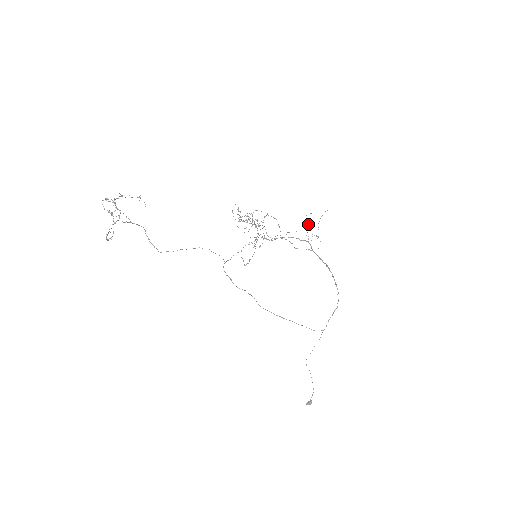
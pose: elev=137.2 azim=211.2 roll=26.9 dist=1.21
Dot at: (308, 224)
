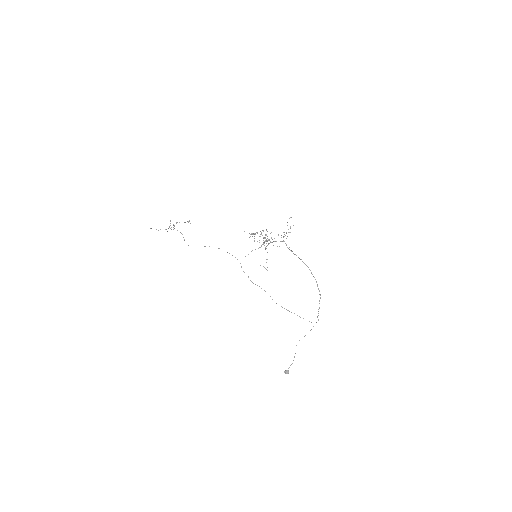
Dot at: (290, 232)
